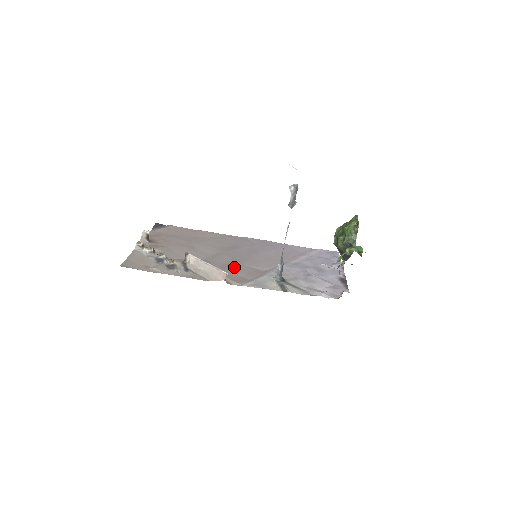
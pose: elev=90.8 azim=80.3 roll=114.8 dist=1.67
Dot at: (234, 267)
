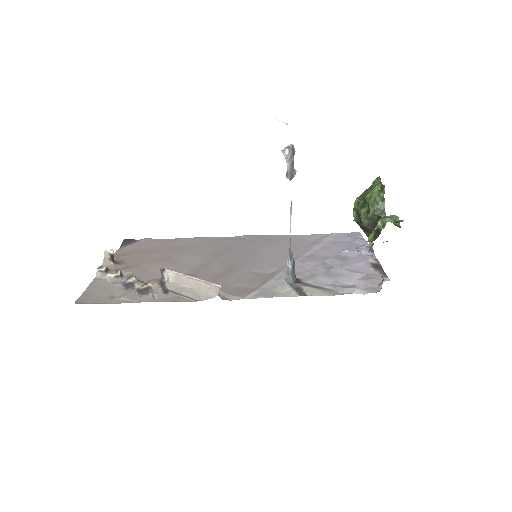
Dot at: (229, 276)
